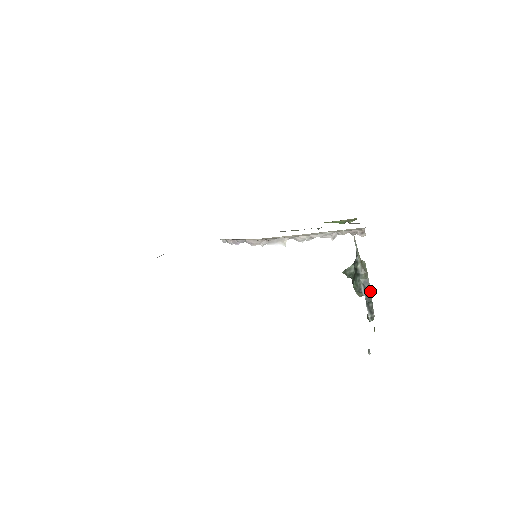
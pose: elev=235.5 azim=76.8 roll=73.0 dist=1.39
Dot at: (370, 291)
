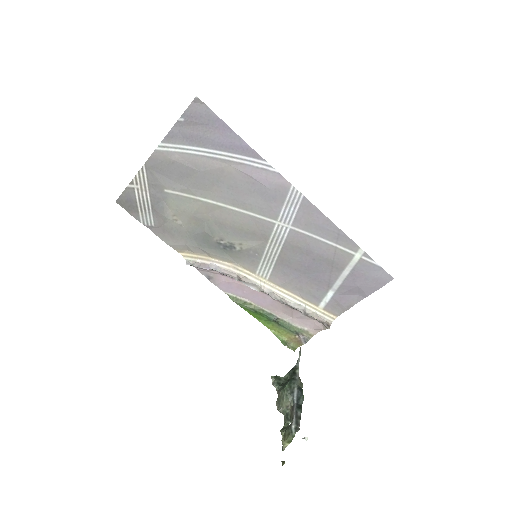
Dot at: (303, 398)
